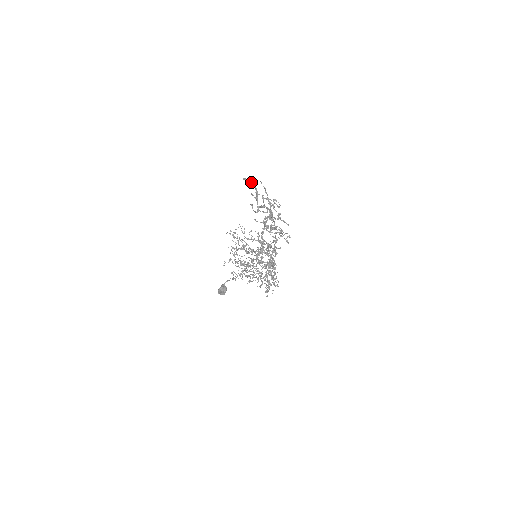
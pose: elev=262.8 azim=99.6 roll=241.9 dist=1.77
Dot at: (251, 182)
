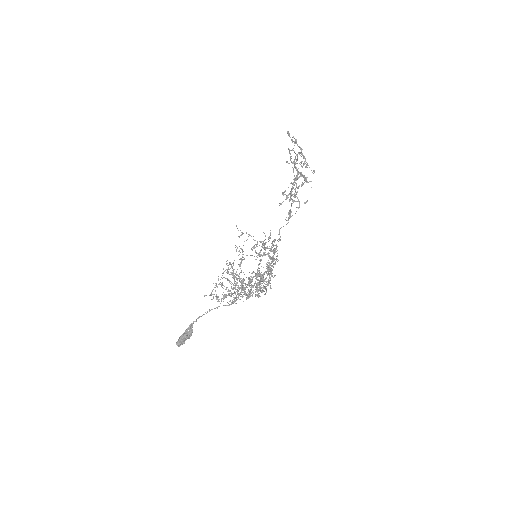
Dot at: (291, 140)
